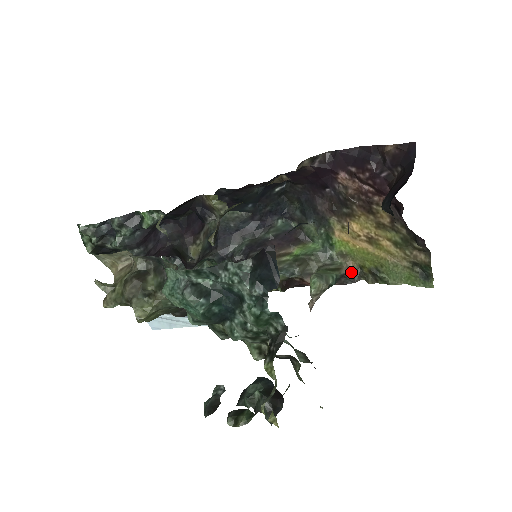
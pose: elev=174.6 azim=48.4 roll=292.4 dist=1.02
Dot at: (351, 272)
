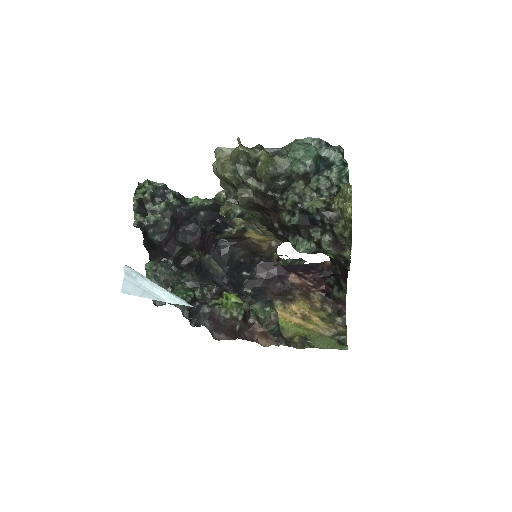
Dot at: (285, 337)
